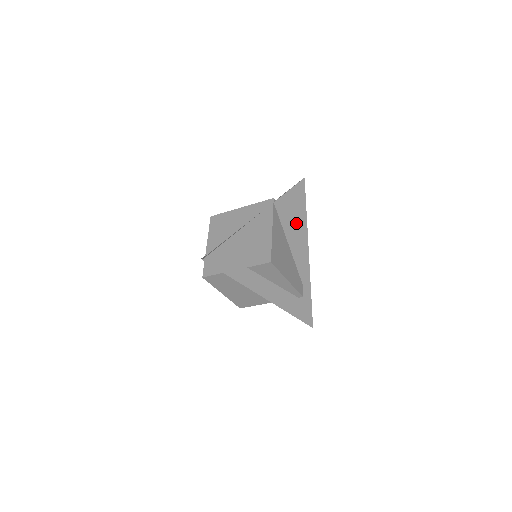
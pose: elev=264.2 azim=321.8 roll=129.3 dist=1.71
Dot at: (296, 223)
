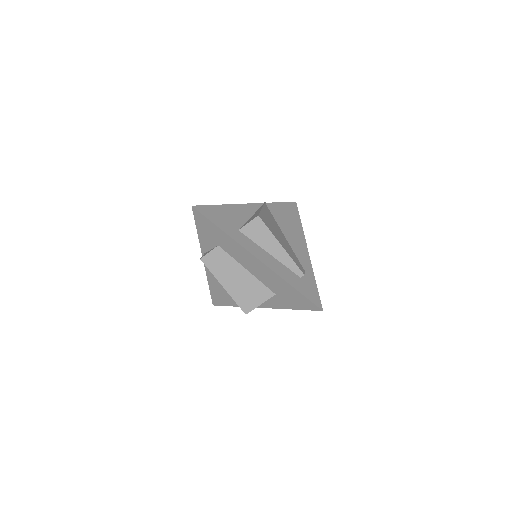
Dot at: (291, 225)
